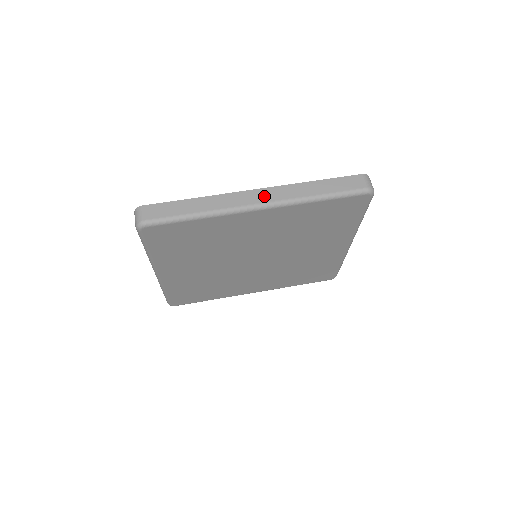
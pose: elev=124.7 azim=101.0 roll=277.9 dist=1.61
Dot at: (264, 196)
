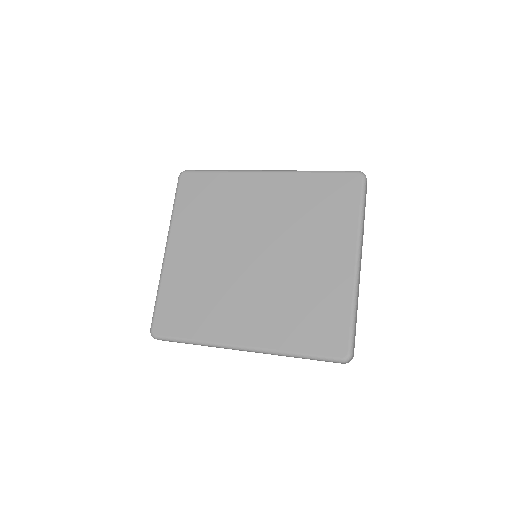
Dot at: occluded
